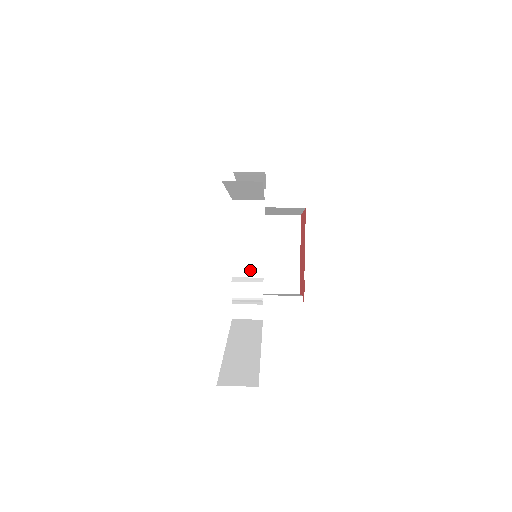
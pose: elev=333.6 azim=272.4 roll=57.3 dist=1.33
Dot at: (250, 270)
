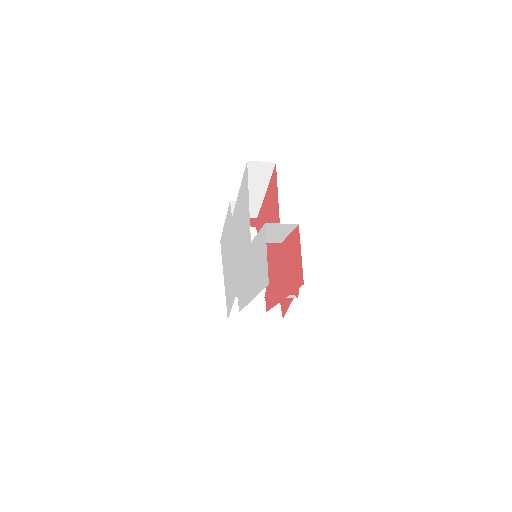
Dot at: occluded
